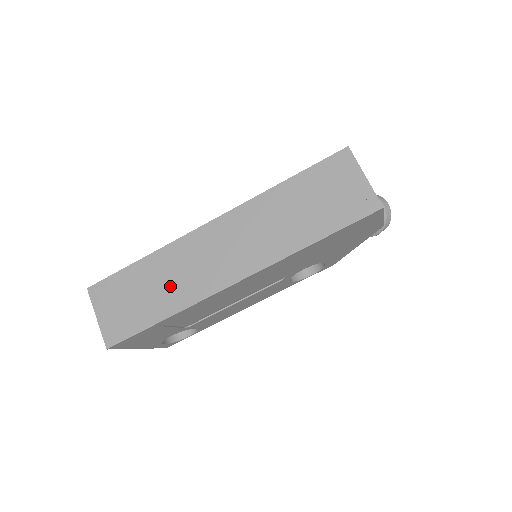
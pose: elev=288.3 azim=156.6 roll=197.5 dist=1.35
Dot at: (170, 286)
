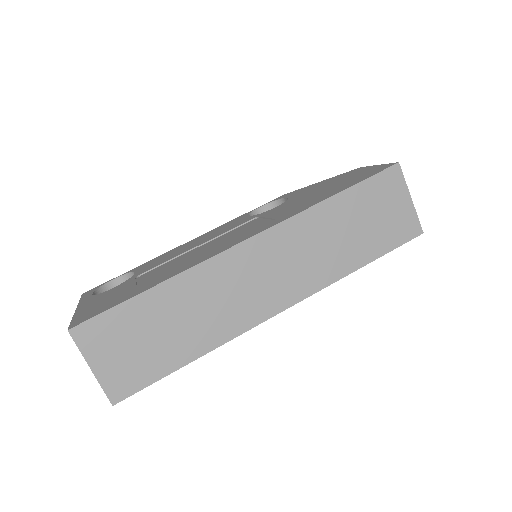
Dot at: (199, 320)
